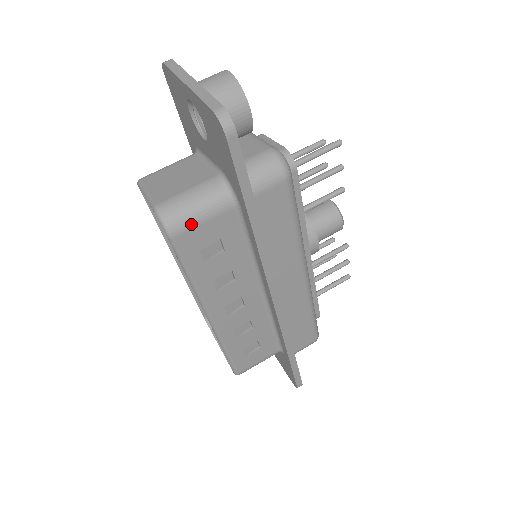
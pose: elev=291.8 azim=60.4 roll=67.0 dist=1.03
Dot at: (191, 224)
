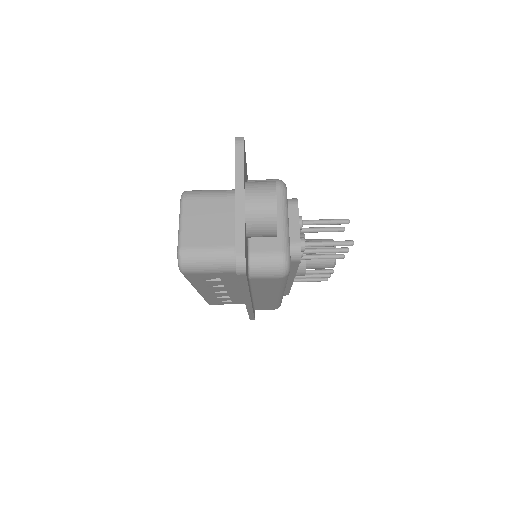
Dot at: (200, 272)
